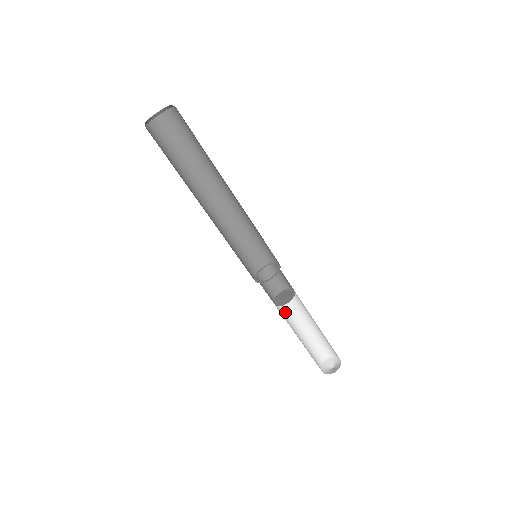
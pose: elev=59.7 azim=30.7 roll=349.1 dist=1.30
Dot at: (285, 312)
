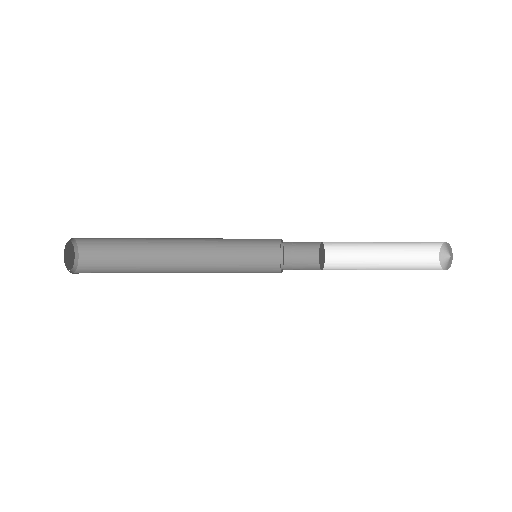
Dot at: (346, 242)
